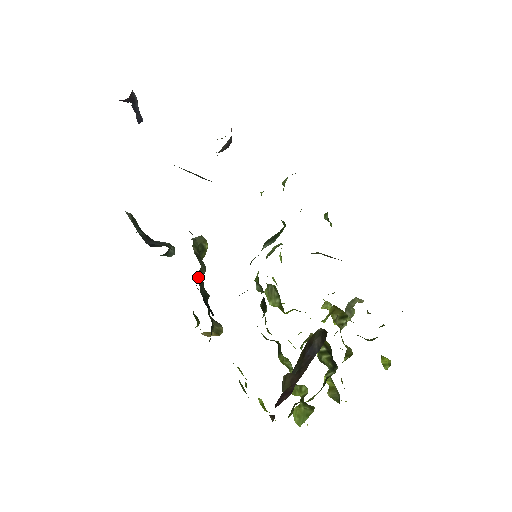
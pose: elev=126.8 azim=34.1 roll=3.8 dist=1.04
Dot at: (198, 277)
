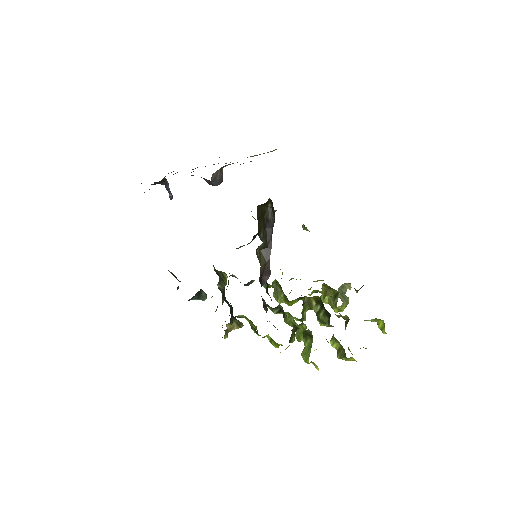
Dot at: (220, 288)
